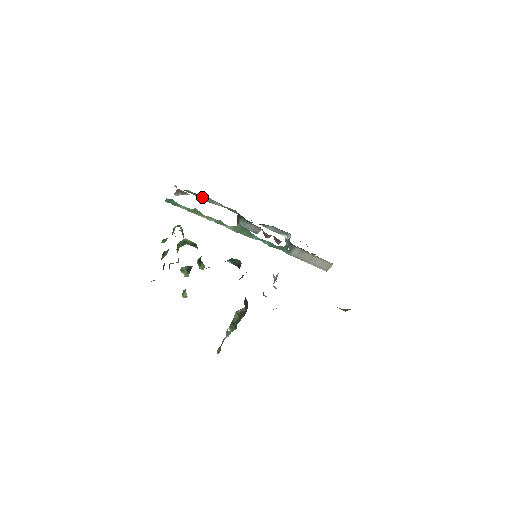
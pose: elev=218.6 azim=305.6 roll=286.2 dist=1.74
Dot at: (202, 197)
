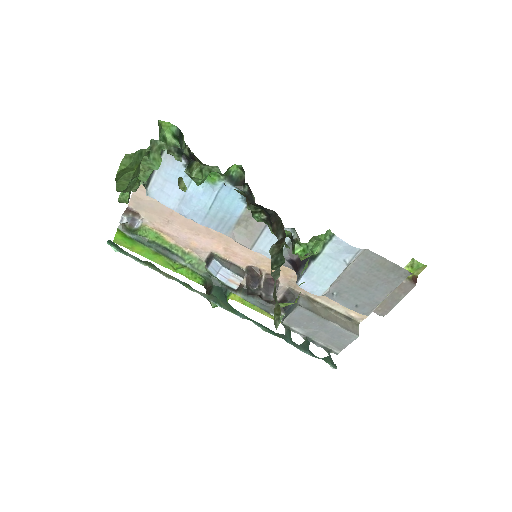
Dot at: (156, 248)
